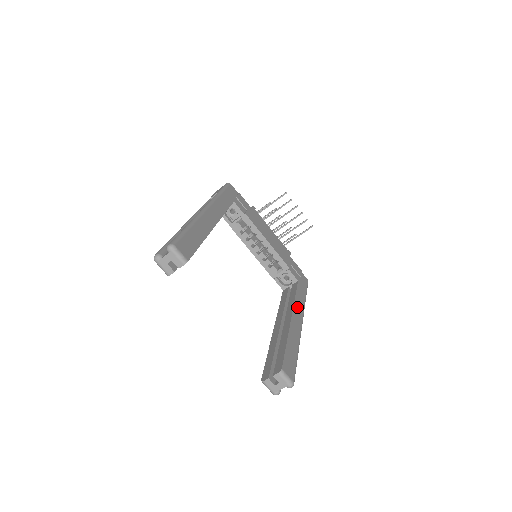
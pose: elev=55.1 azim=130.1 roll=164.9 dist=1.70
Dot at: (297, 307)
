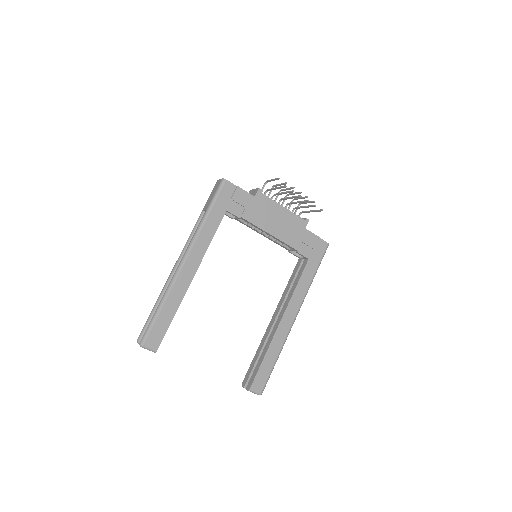
Dot at: (294, 302)
